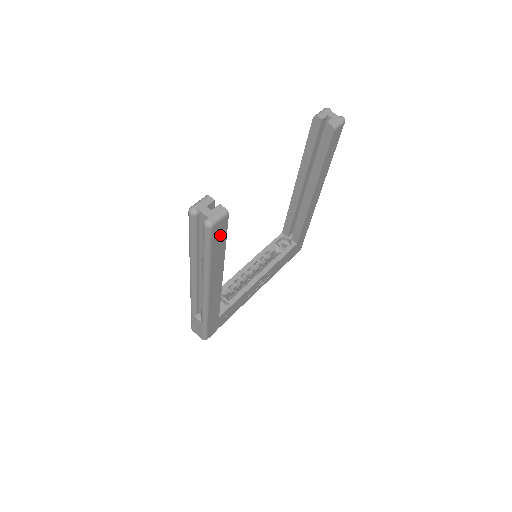
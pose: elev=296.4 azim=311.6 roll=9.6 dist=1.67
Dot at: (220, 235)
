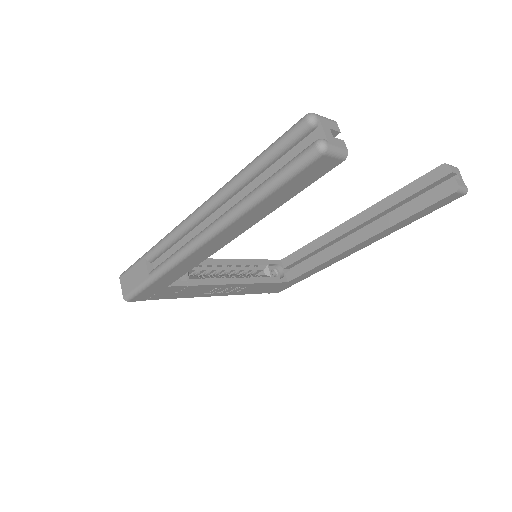
Dot at: (307, 177)
